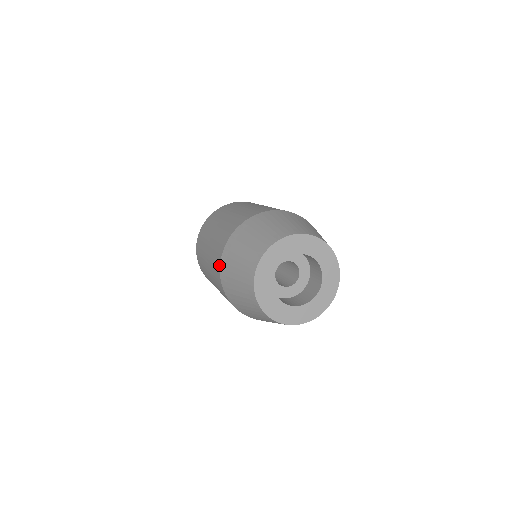
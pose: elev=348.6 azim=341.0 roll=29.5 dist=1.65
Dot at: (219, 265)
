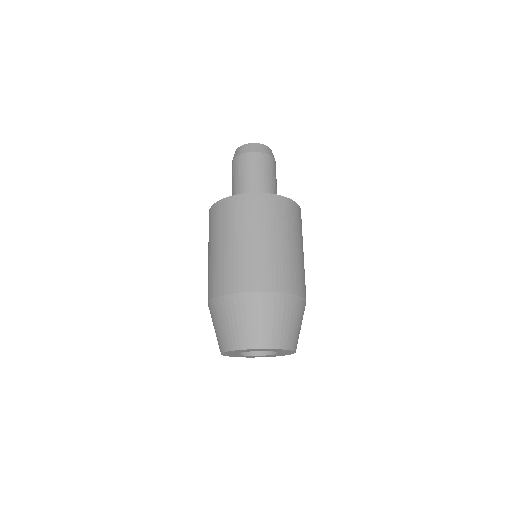
Dot at: occluded
